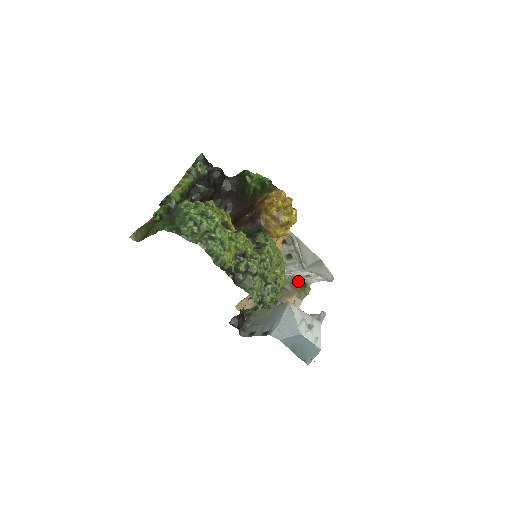
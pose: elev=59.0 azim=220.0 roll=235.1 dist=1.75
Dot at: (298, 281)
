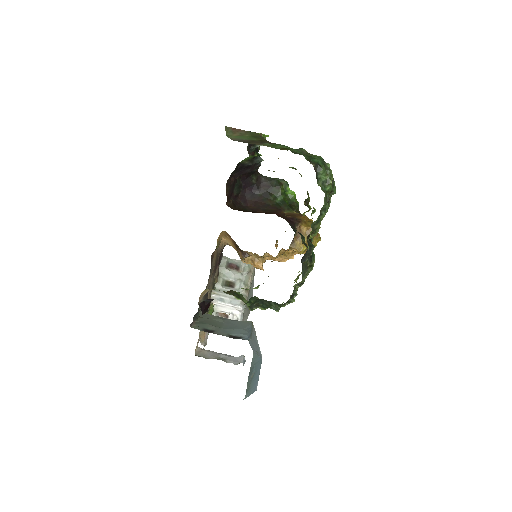
Dot at: occluded
